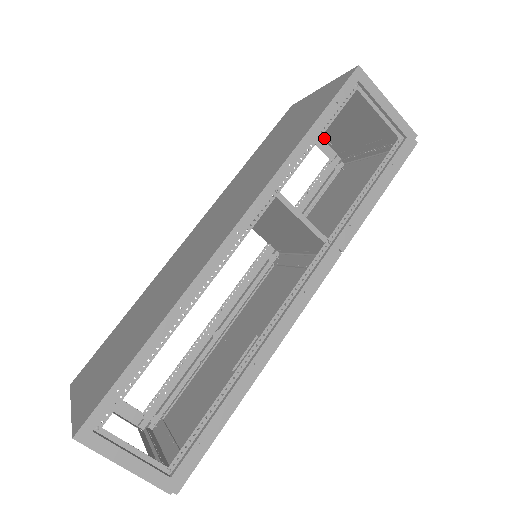
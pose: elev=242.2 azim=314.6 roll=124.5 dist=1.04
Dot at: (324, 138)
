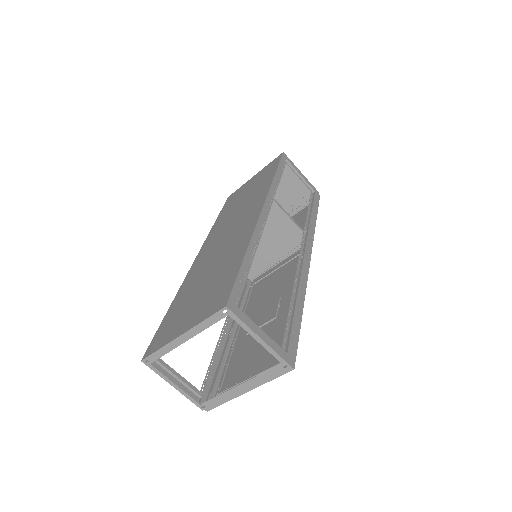
Dot at: occluded
